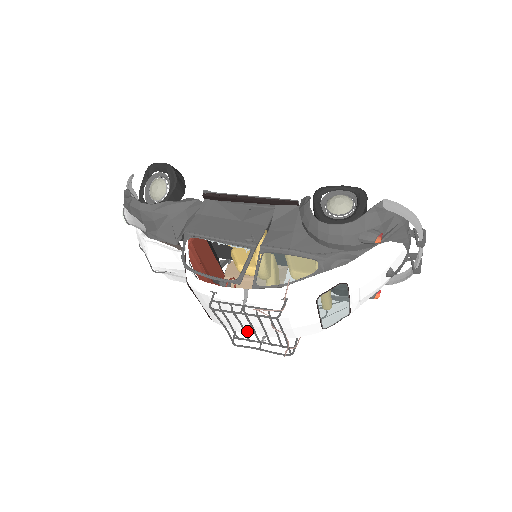
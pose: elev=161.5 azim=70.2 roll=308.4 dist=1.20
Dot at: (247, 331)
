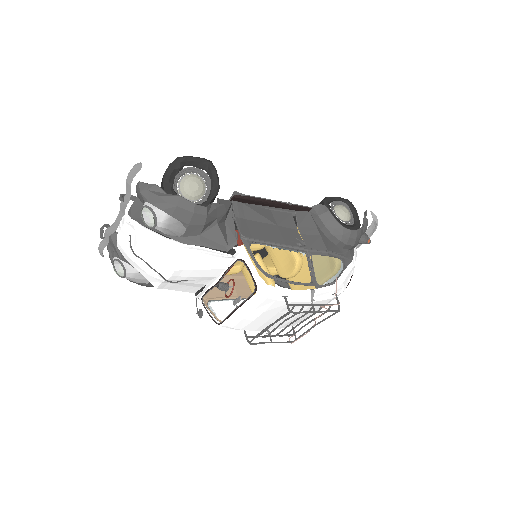
Dot at: (263, 328)
